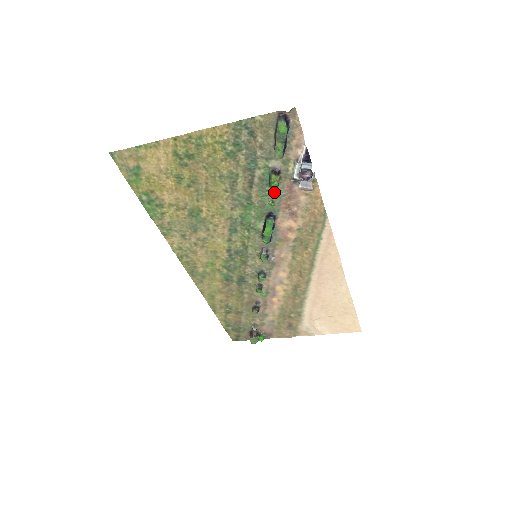
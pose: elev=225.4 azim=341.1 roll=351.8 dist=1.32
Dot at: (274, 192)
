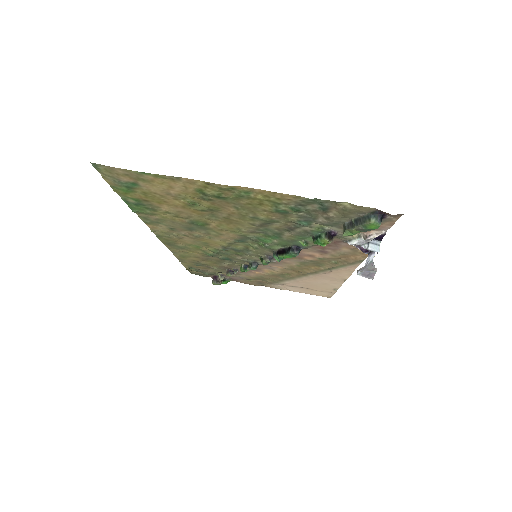
Dot at: occluded
